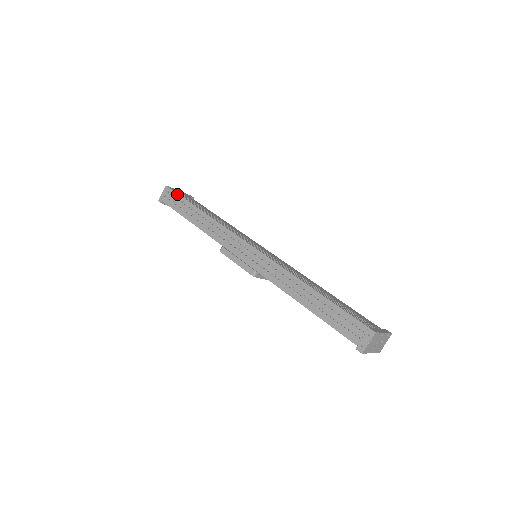
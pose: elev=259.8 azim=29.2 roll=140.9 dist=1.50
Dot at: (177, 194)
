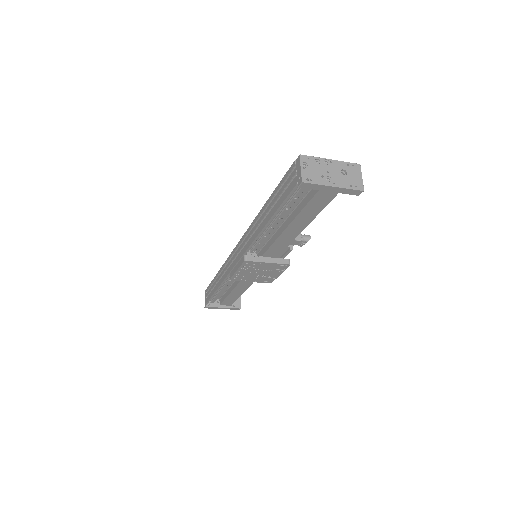
Dot at: (208, 286)
